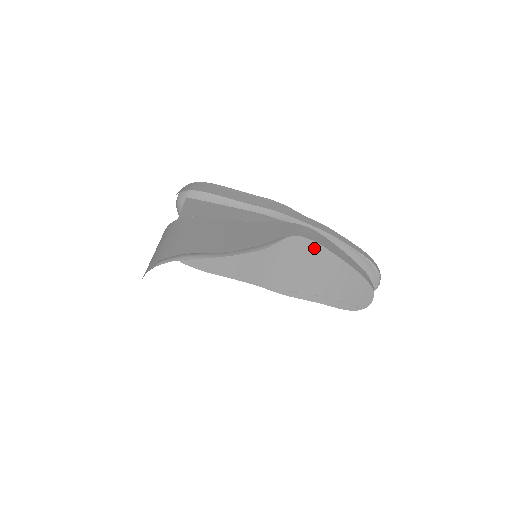
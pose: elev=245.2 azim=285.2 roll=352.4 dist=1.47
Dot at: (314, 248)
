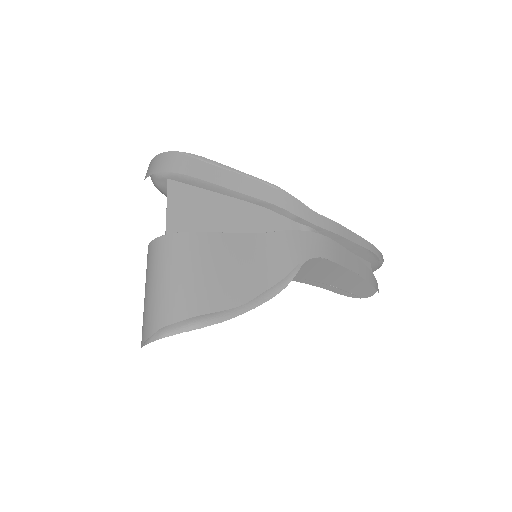
Dot at: occluded
